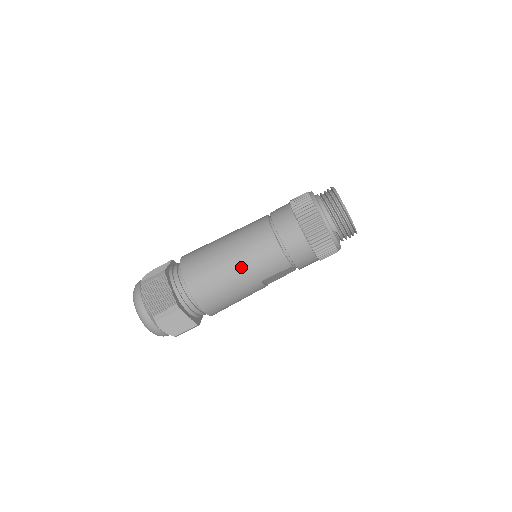
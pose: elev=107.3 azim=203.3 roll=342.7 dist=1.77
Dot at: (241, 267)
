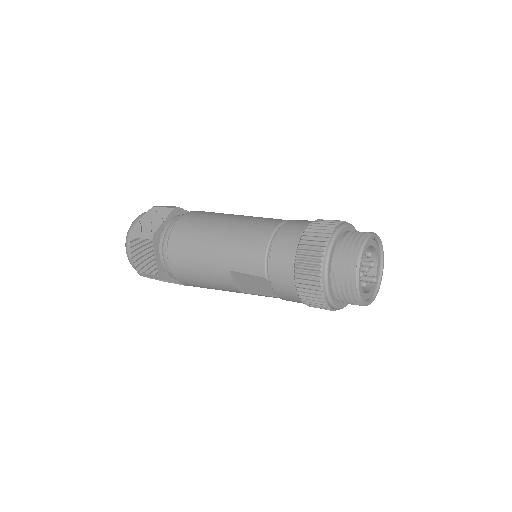
Dot at: (223, 239)
